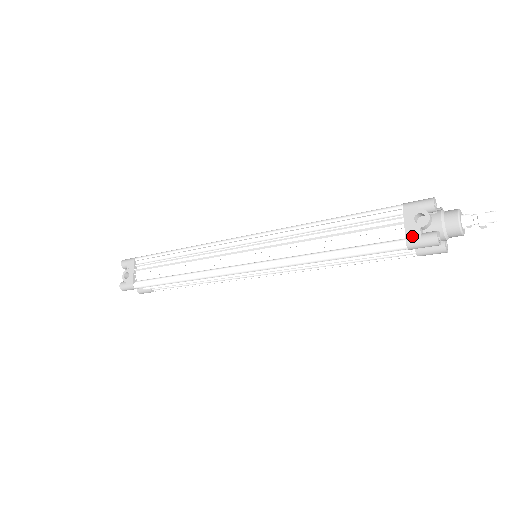
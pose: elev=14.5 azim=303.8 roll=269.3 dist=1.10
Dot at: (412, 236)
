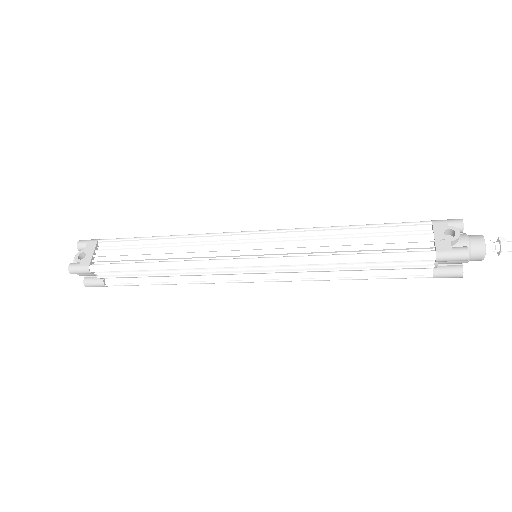
Dot at: (443, 247)
